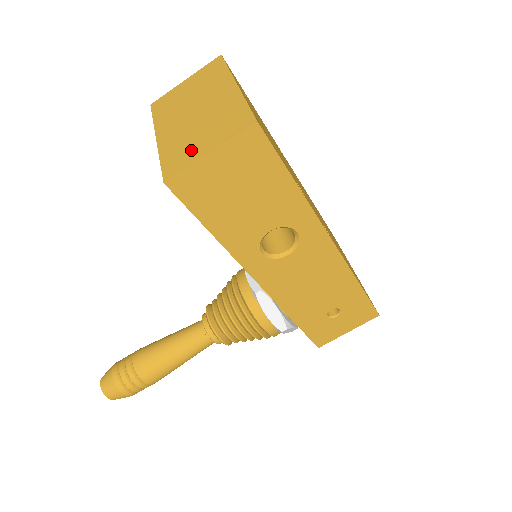
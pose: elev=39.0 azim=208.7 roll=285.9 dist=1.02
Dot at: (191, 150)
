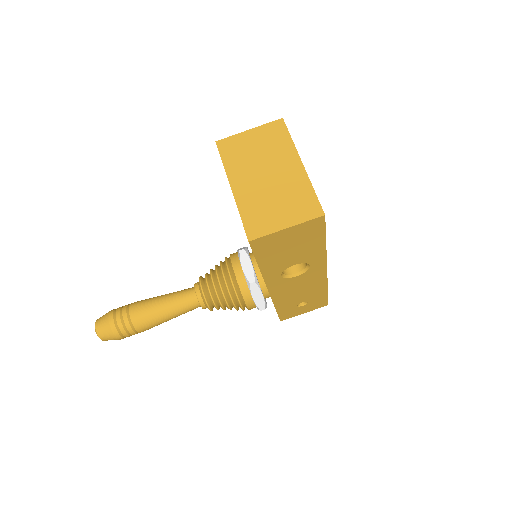
Dot at: (270, 218)
